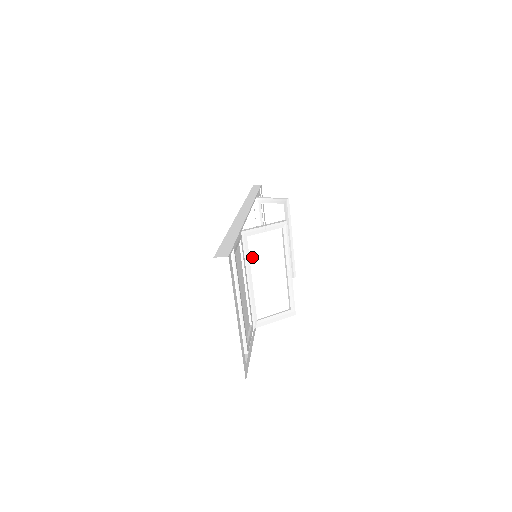
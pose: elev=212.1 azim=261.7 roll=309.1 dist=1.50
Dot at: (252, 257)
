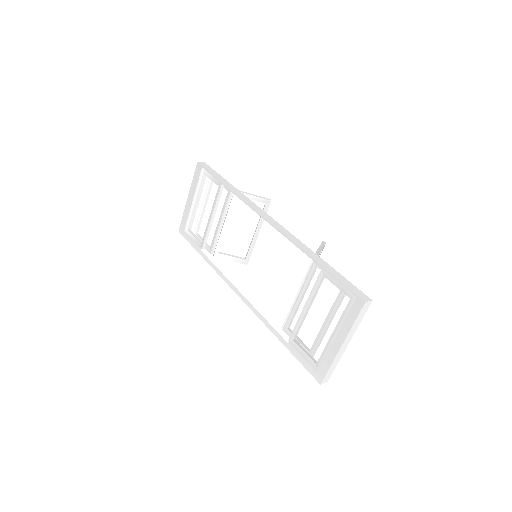
Dot at: occluded
